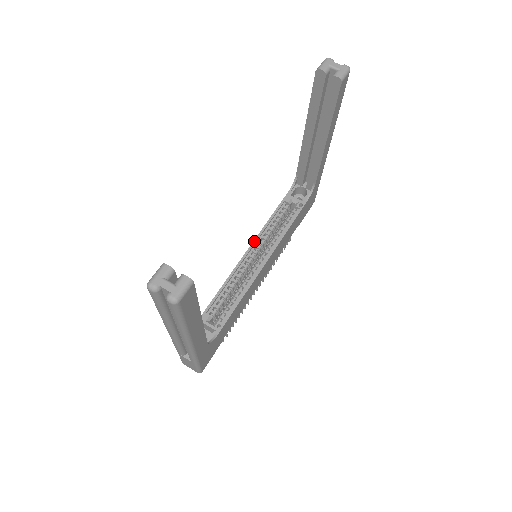
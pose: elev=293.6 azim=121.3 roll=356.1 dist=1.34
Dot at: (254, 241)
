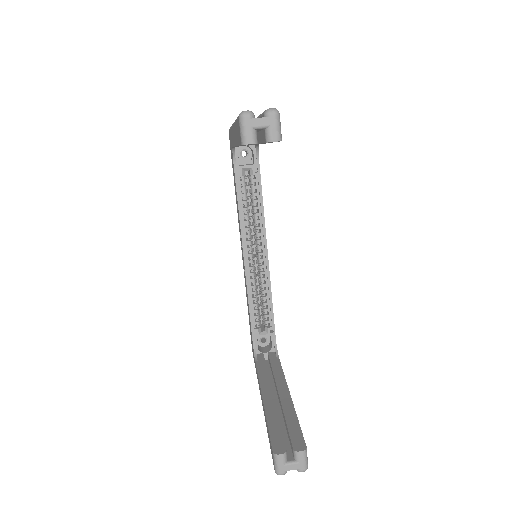
Dot at: (242, 241)
